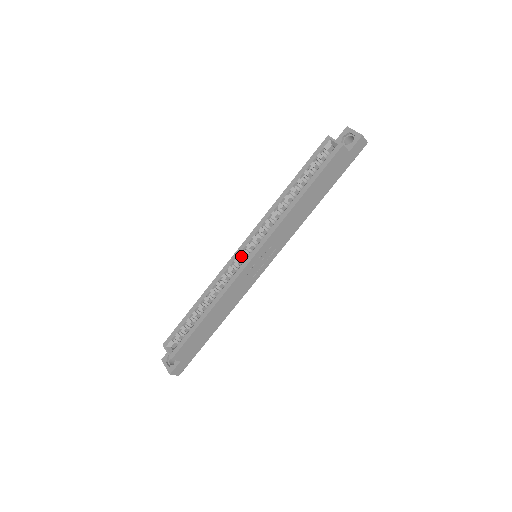
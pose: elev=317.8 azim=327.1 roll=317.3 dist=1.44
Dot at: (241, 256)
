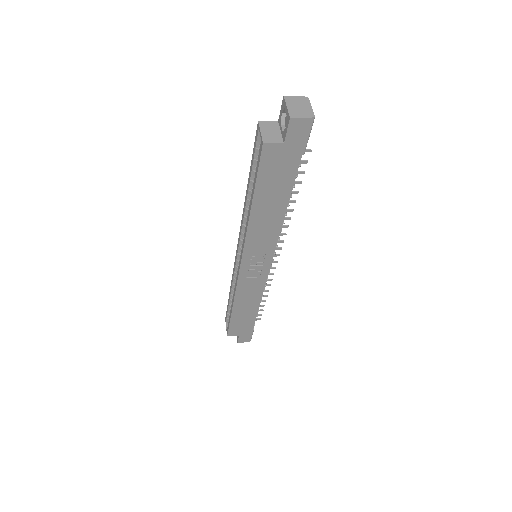
Dot at: occluded
